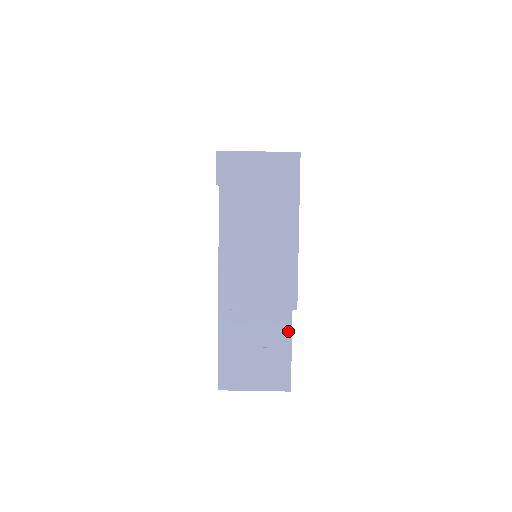
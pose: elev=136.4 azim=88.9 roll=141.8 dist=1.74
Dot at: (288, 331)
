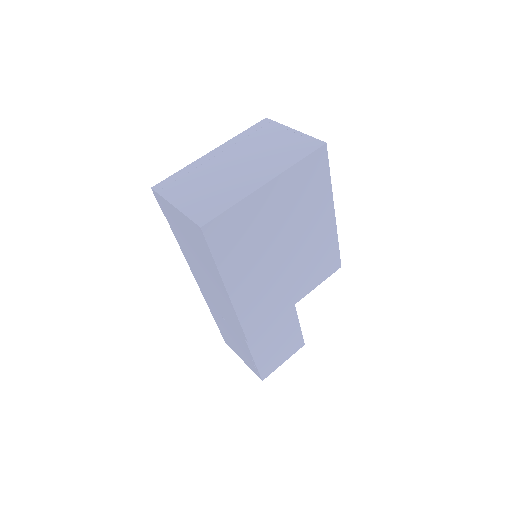
Dot at: (248, 349)
